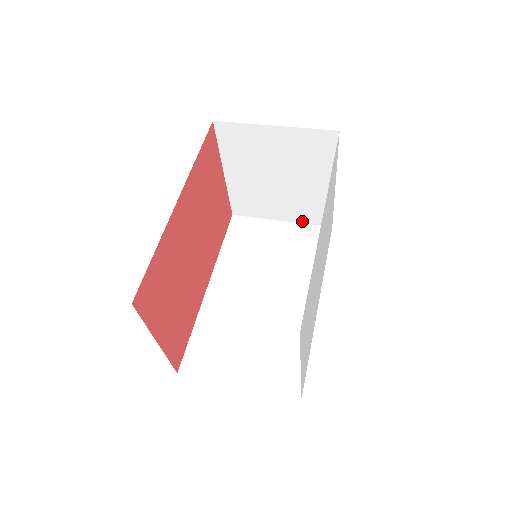
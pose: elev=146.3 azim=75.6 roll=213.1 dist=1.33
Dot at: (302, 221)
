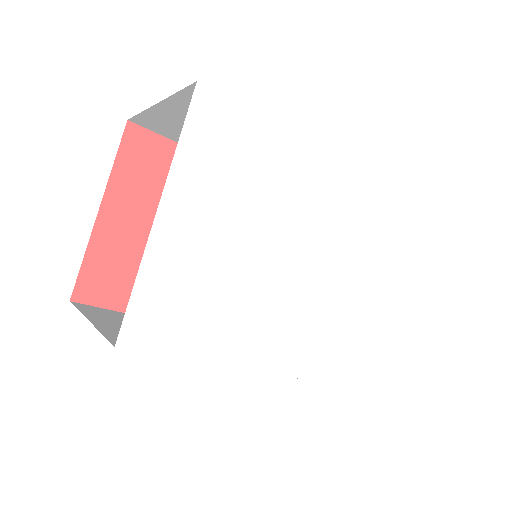
Dot at: occluded
